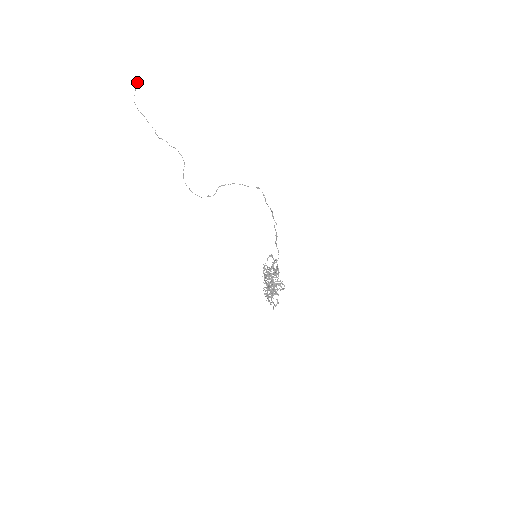
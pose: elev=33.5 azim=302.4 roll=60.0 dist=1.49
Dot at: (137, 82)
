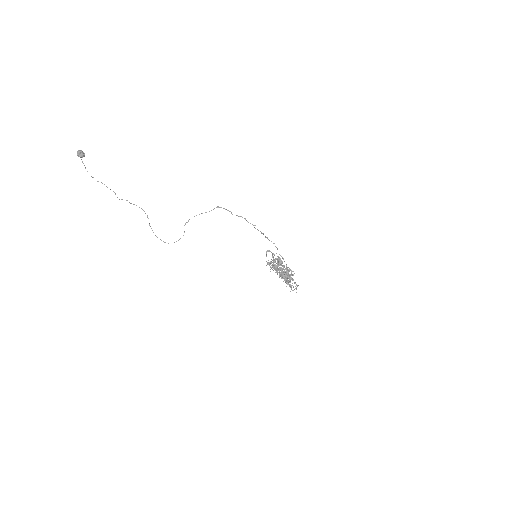
Dot at: (79, 155)
